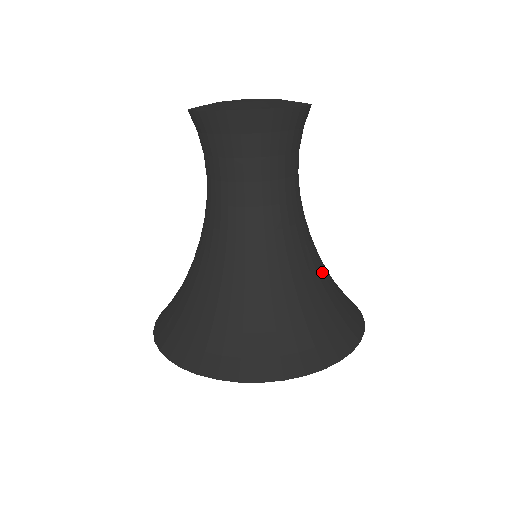
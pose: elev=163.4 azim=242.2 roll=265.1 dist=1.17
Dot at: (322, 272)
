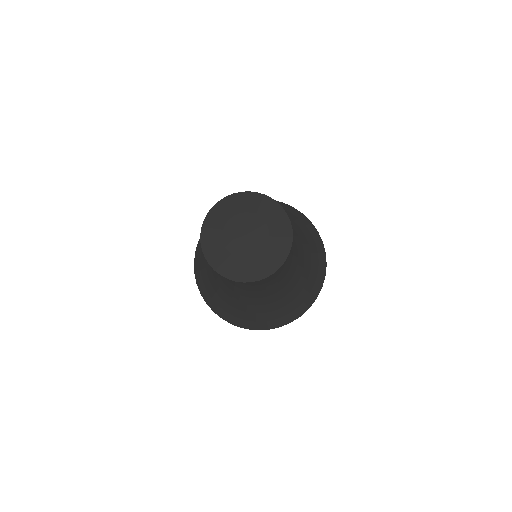
Dot at: (300, 267)
